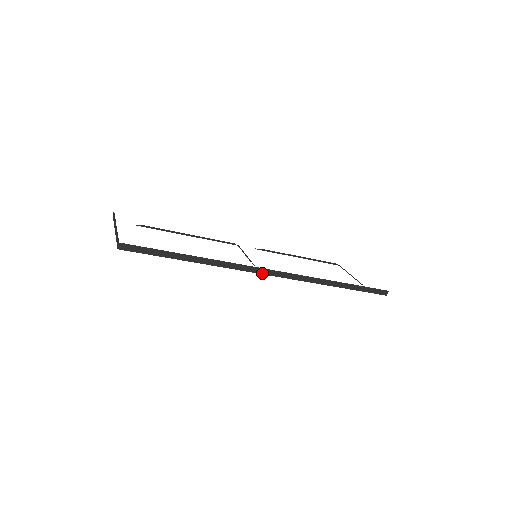
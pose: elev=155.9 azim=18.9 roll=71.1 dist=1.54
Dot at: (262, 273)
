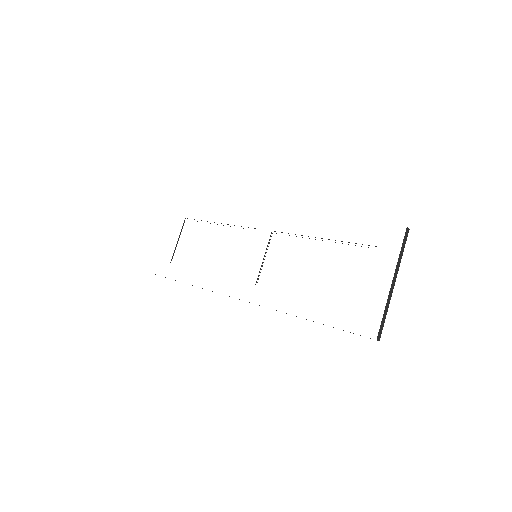
Dot at: occluded
